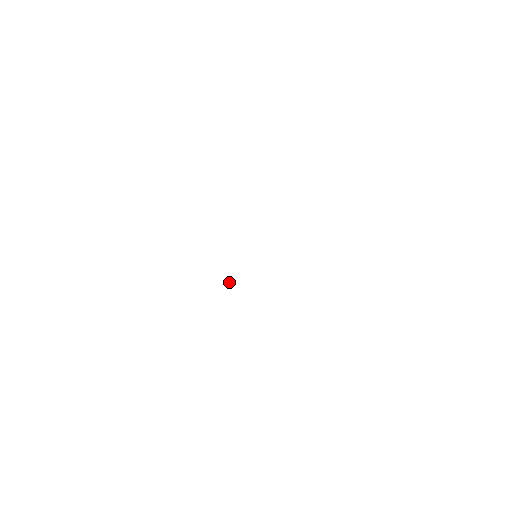
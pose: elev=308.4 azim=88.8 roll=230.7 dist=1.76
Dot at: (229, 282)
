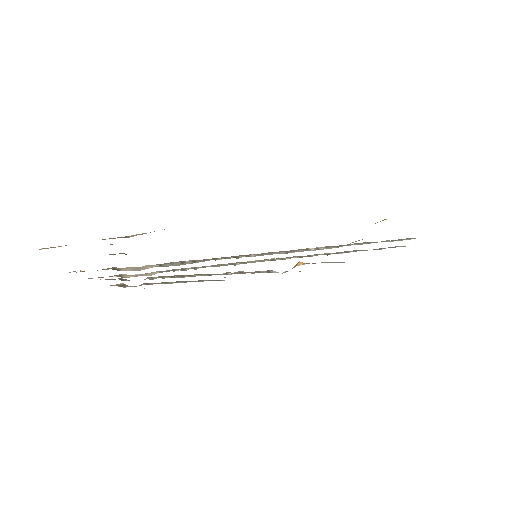
Dot at: occluded
